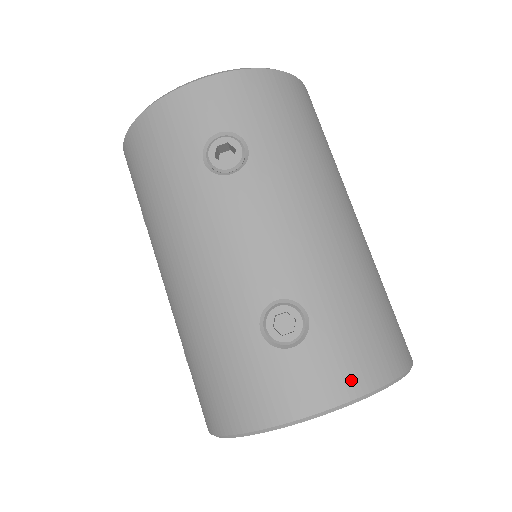
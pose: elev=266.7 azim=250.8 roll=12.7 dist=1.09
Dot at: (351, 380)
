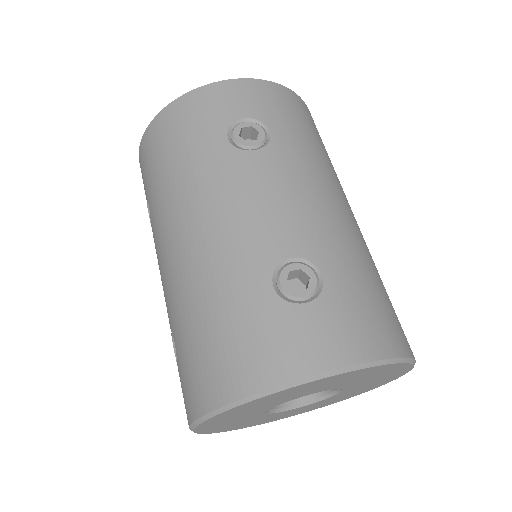
Dot at: (364, 343)
